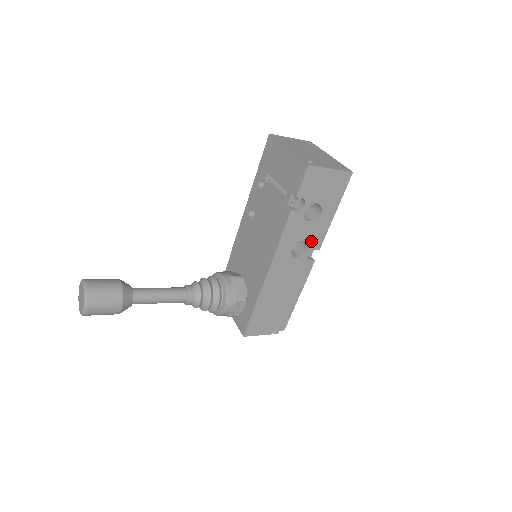
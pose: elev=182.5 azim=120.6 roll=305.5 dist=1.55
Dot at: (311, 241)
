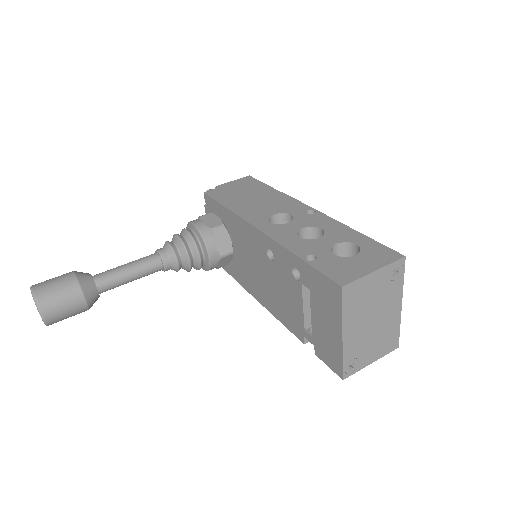
Dot at: occluded
